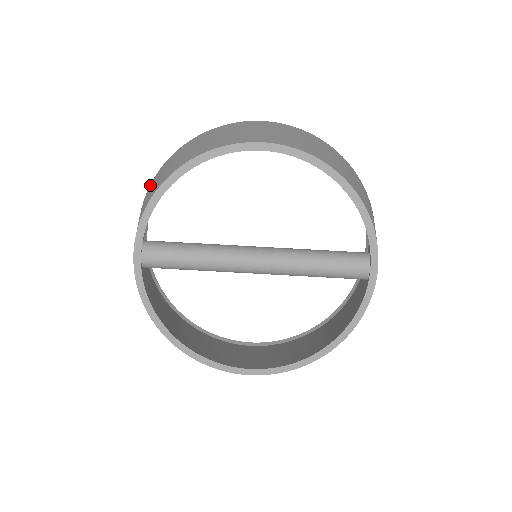
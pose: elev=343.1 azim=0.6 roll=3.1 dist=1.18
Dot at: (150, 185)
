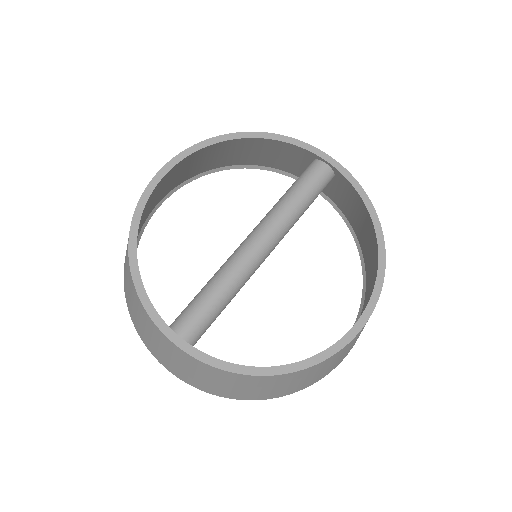
Dot at: (131, 317)
